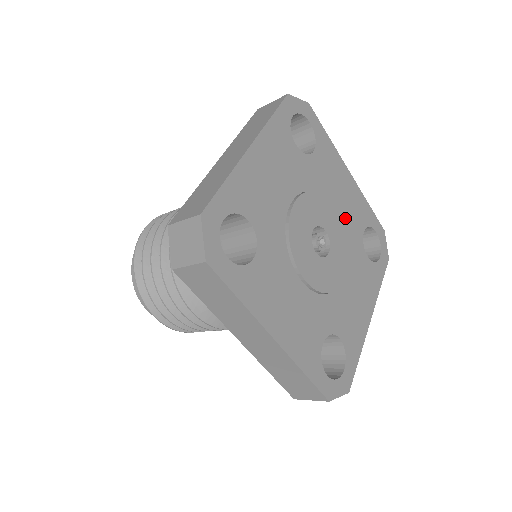
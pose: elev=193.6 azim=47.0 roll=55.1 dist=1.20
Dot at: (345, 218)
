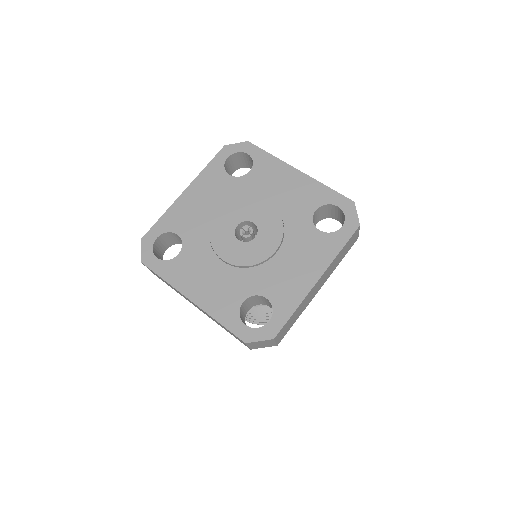
Dot at: (286, 207)
